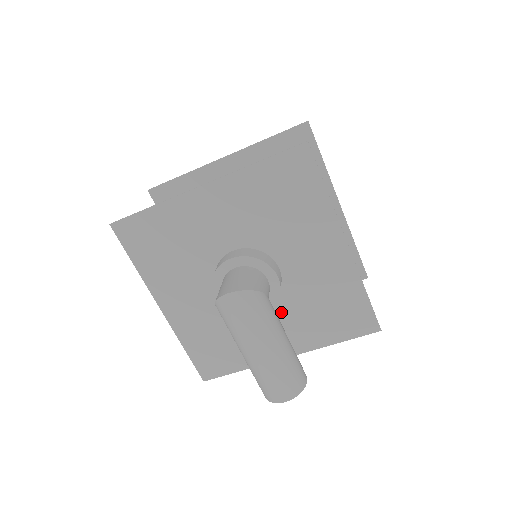
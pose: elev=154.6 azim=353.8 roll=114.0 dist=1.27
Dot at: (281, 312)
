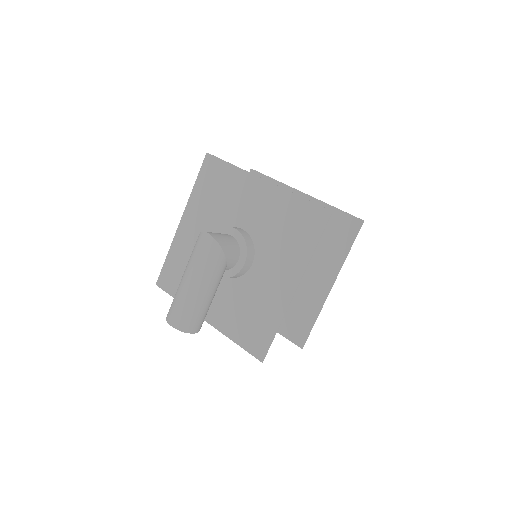
Dot at: (228, 290)
